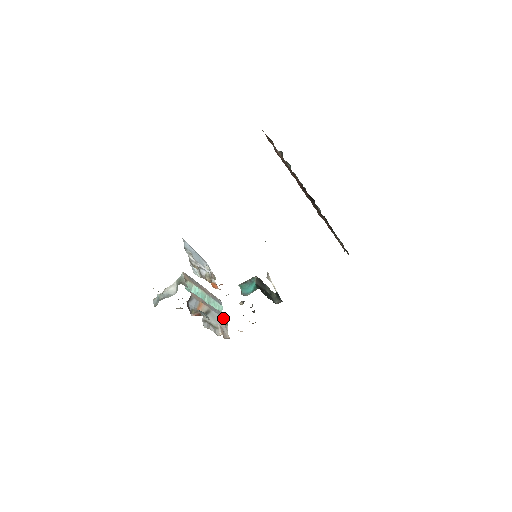
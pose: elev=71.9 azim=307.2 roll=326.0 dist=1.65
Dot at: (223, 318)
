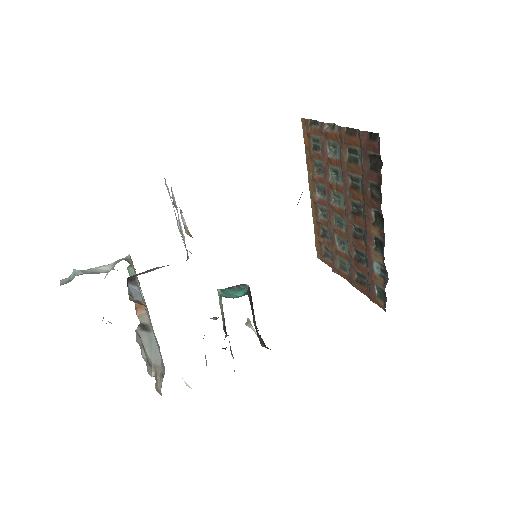
Dot at: (161, 360)
